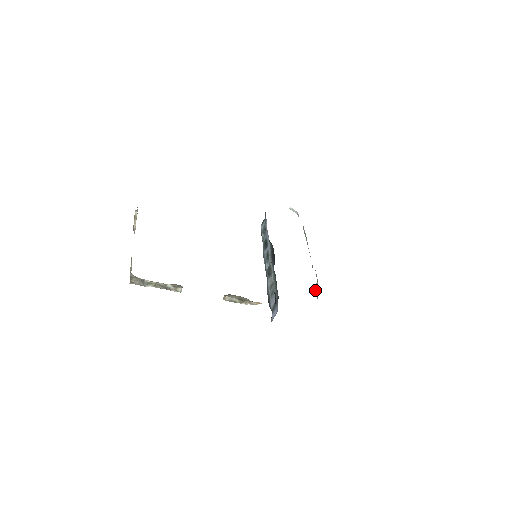
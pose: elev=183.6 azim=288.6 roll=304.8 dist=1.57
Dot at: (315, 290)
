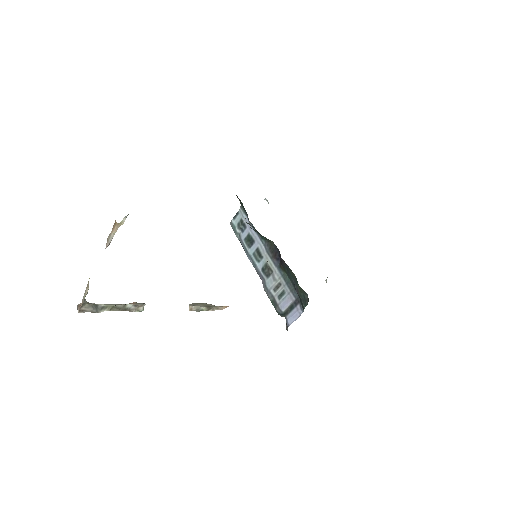
Dot at: occluded
